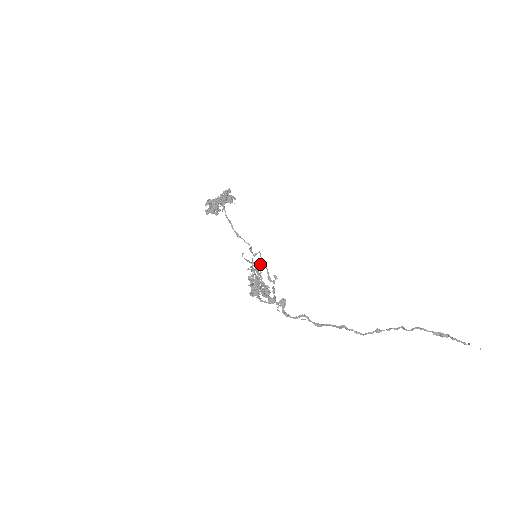
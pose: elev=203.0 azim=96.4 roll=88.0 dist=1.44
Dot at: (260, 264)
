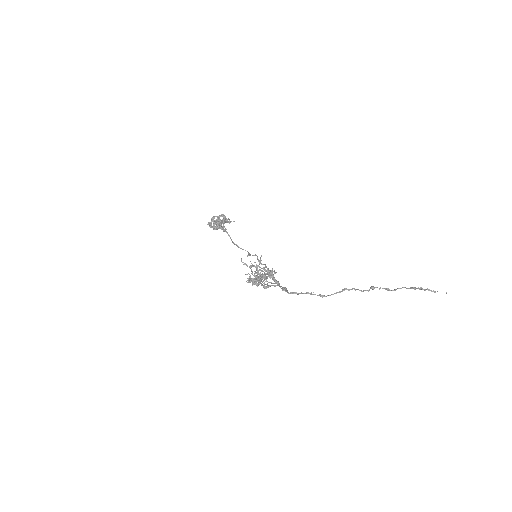
Dot at: (261, 260)
